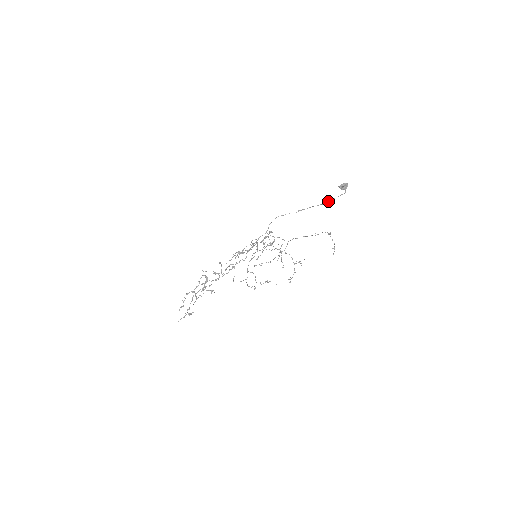
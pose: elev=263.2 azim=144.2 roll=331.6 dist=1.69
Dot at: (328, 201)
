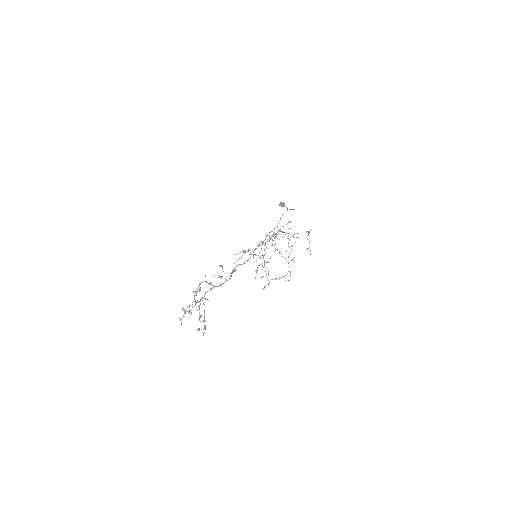
Dot at: occluded
